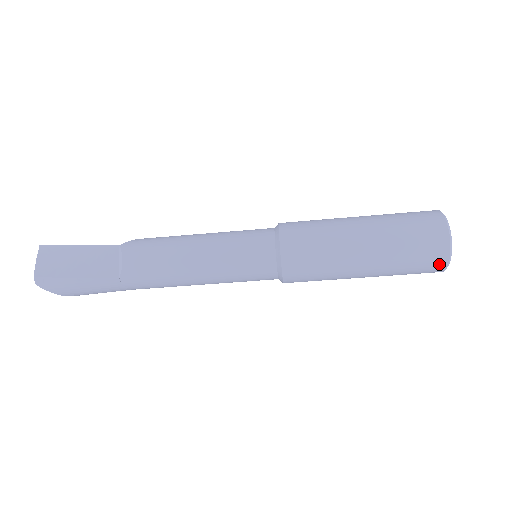
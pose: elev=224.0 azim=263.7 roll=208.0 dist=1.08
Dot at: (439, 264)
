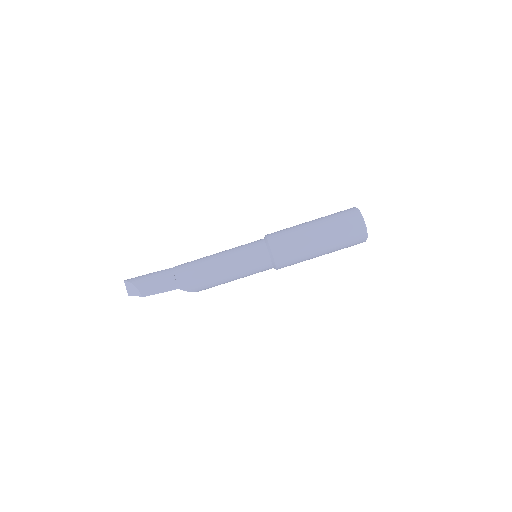
Dot at: (353, 211)
